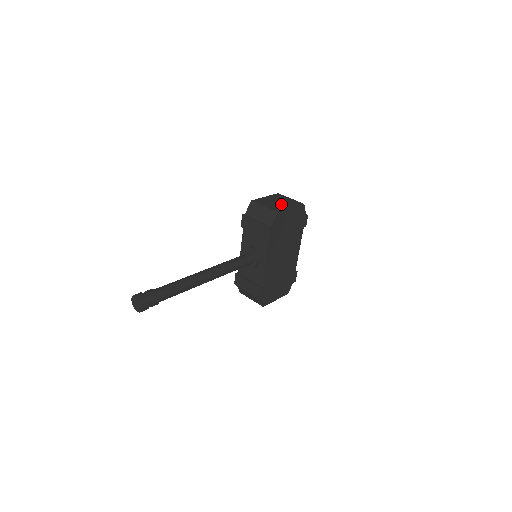
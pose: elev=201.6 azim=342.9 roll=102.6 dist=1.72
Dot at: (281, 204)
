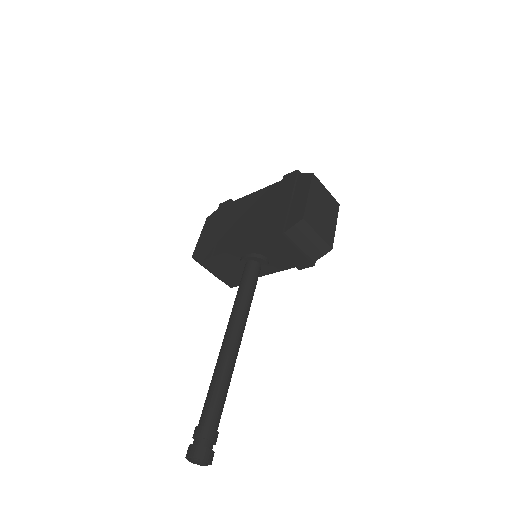
Dot at: (327, 218)
